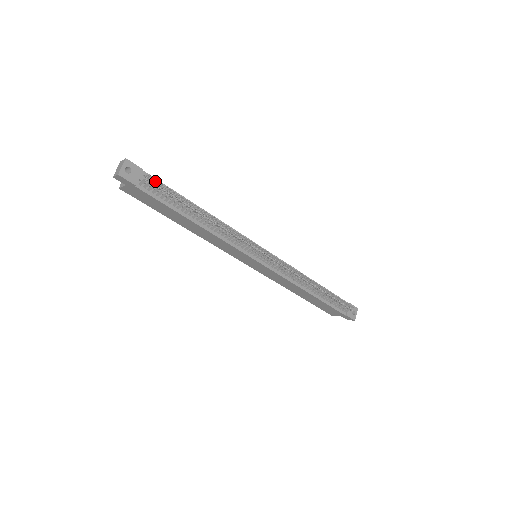
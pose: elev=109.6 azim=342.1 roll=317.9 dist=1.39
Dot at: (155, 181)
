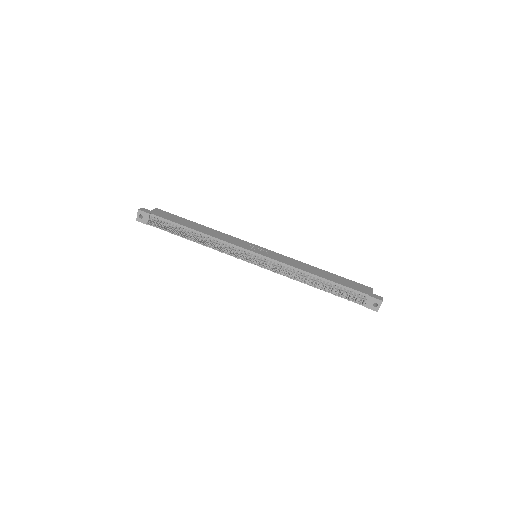
Dot at: (154, 222)
